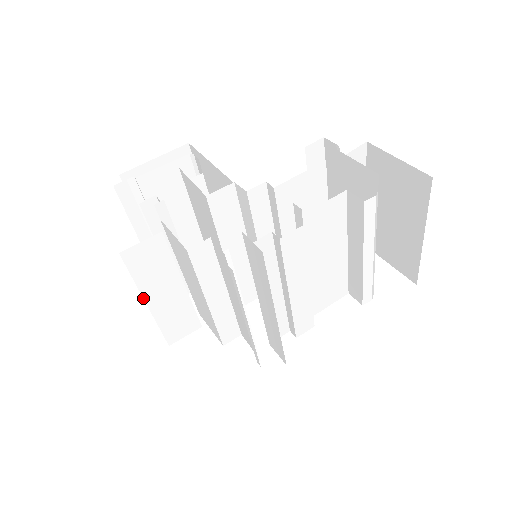
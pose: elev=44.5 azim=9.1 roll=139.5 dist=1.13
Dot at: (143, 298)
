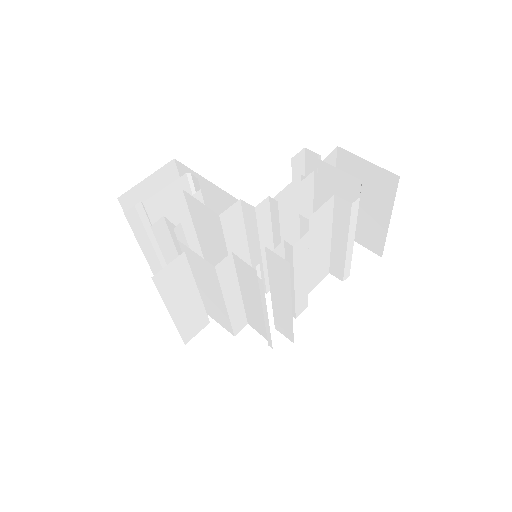
Dot at: occluded
